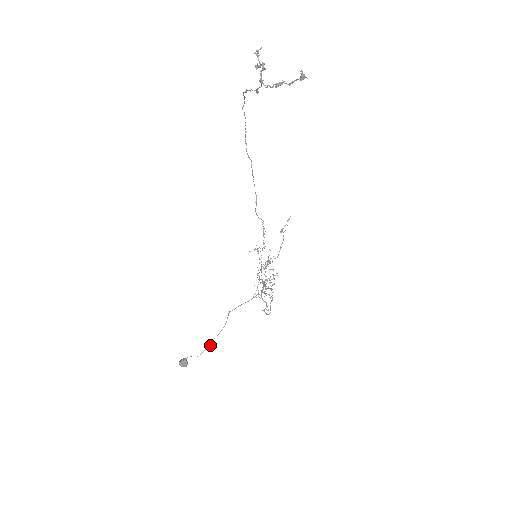
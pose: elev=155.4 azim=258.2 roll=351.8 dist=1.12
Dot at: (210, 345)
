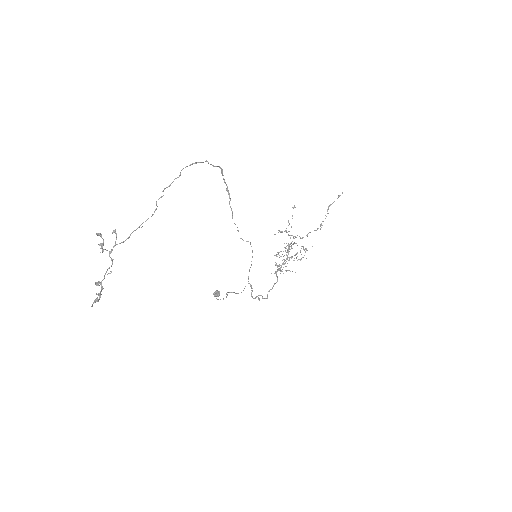
Dot at: occluded
